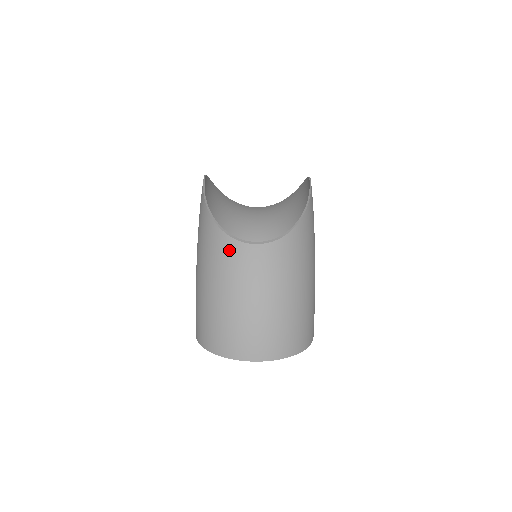
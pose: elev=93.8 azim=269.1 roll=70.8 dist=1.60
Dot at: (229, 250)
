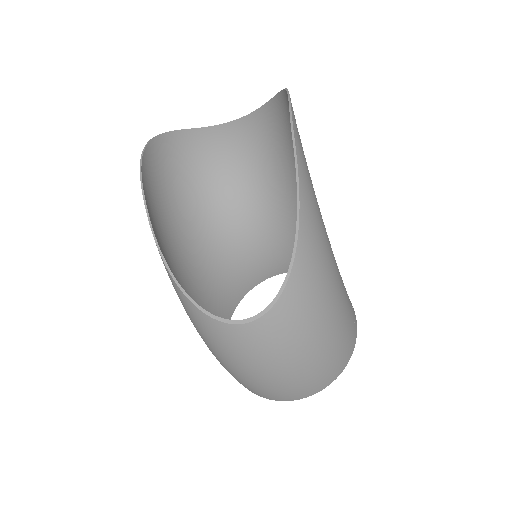
Dot at: (216, 331)
